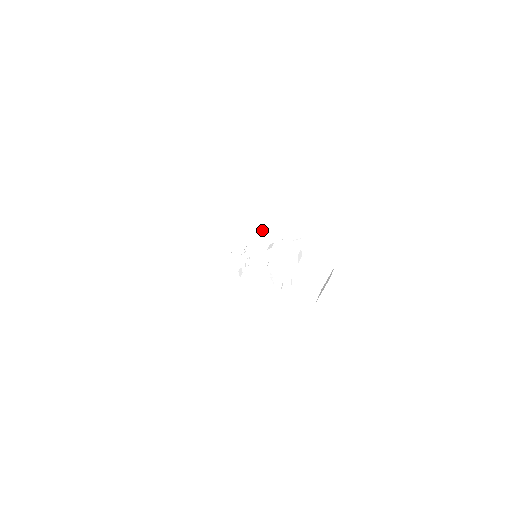
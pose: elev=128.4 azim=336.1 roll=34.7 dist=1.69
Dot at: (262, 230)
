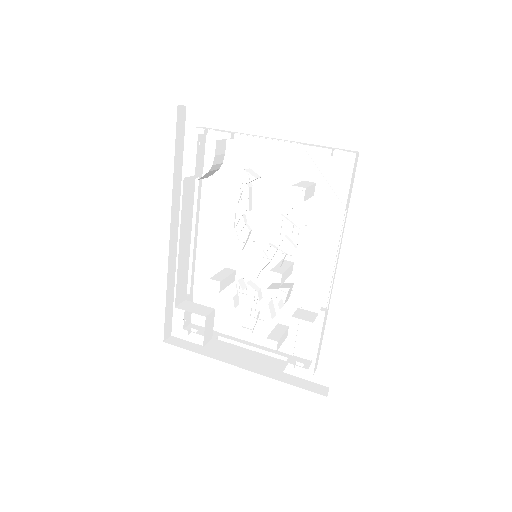
Dot at: (238, 225)
